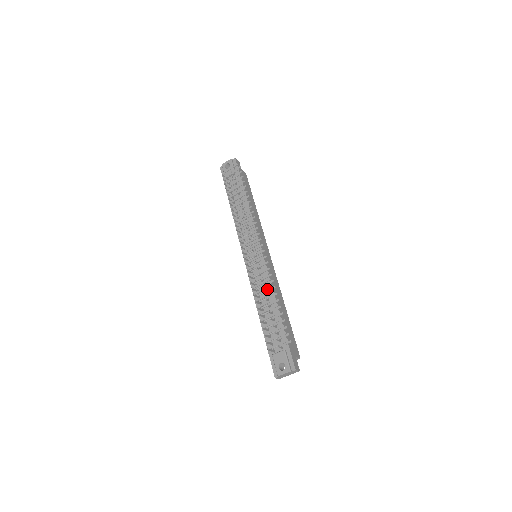
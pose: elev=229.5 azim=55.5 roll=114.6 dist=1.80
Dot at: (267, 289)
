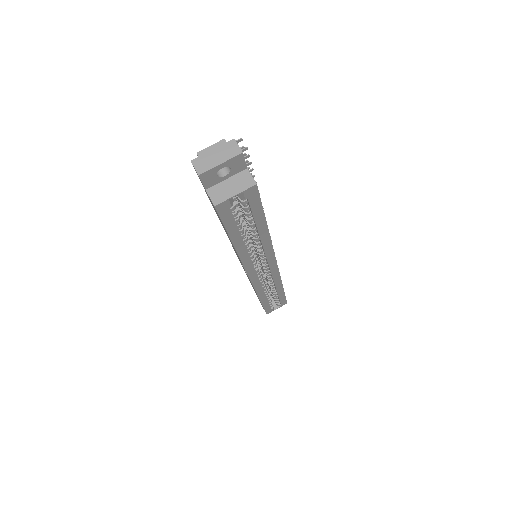
Dot at: occluded
